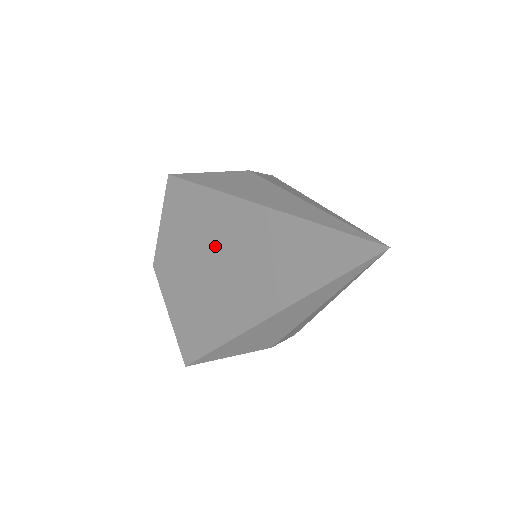
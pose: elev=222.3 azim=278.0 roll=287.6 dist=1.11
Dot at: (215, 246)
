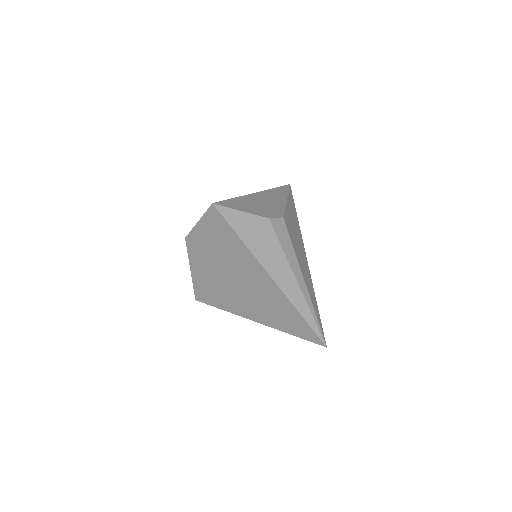
Dot at: (234, 268)
